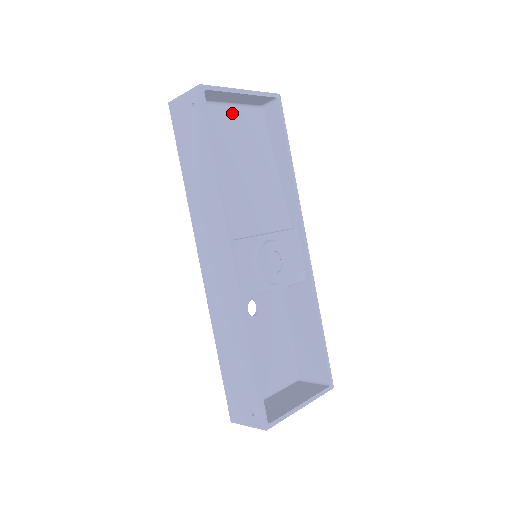
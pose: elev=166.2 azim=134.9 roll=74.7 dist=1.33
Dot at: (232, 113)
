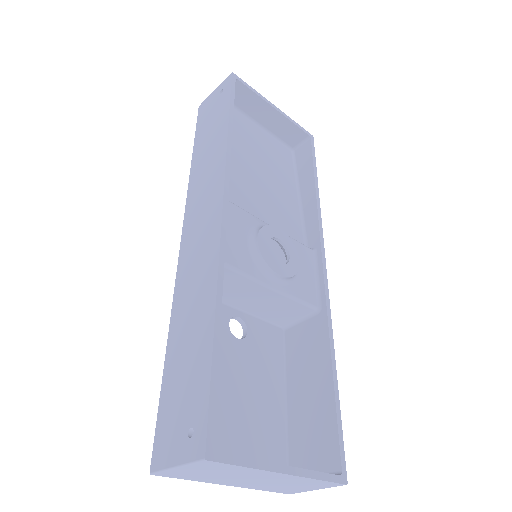
Dot at: (261, 133)
